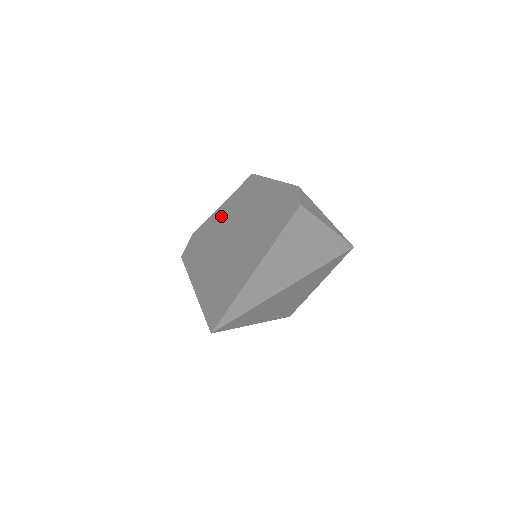
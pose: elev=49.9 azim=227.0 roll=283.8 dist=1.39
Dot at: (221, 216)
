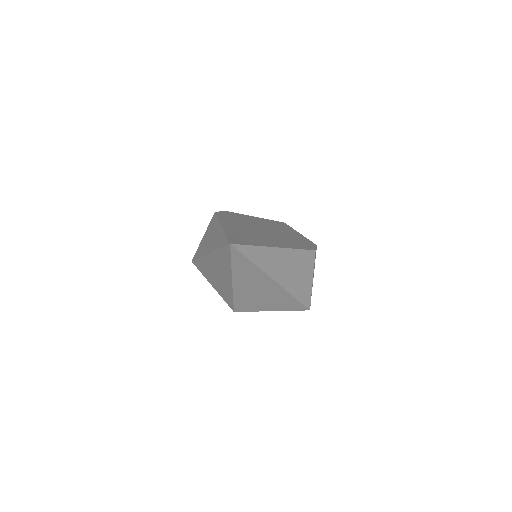
Dot at: (254, 219)
